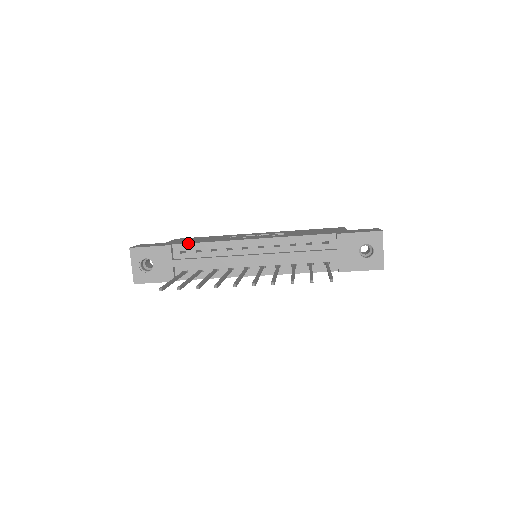
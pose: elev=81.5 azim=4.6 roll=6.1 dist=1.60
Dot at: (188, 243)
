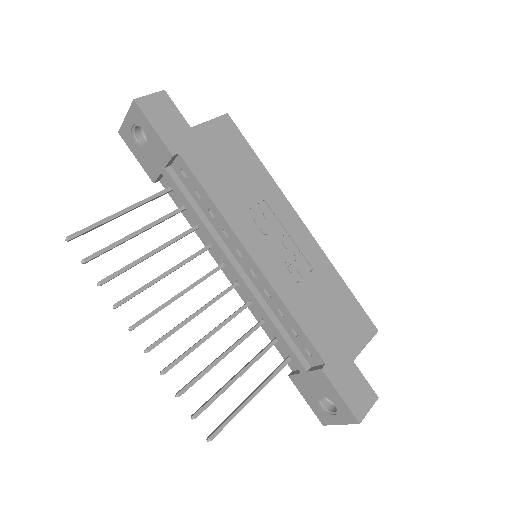
Dot at: (194, 175)
